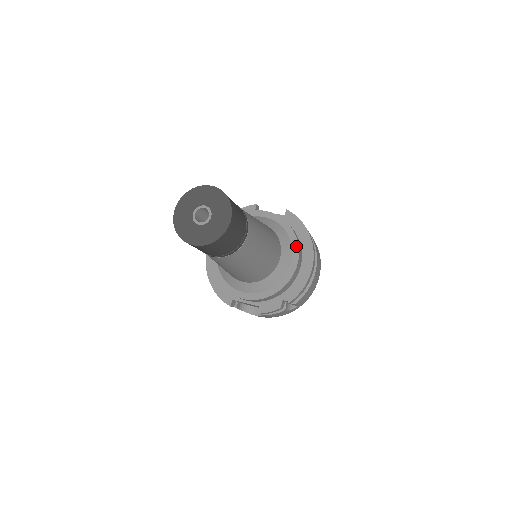
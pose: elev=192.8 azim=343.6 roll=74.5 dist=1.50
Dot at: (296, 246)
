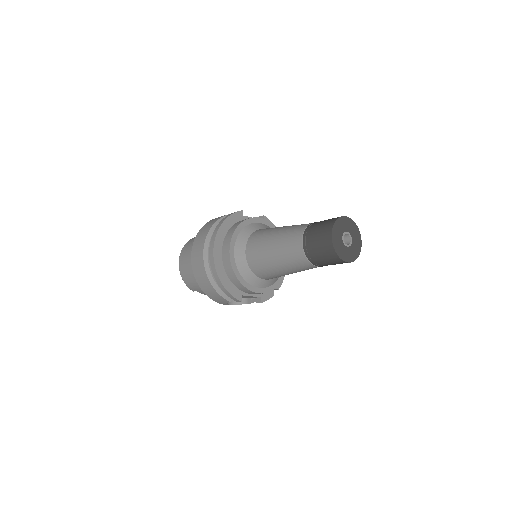
Dot at: occluded
